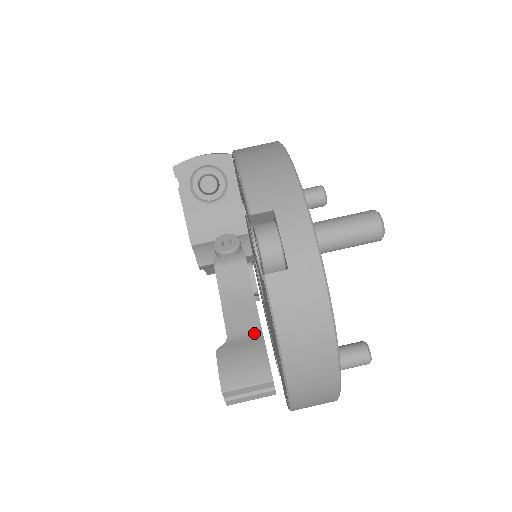
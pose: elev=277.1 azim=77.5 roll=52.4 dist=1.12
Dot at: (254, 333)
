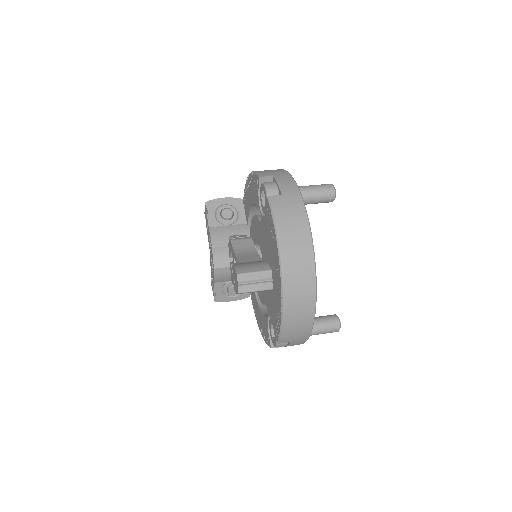
Dot at: (258, 261)
